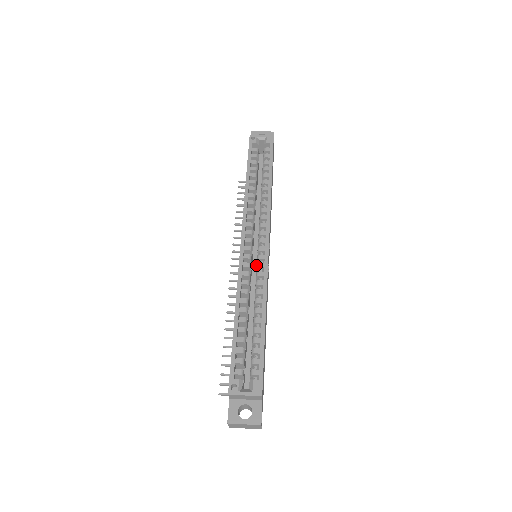
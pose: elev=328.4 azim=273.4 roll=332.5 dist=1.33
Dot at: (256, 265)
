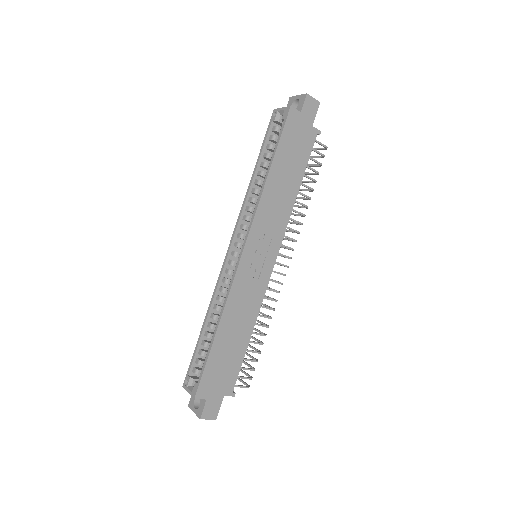
Dot at: occluded
